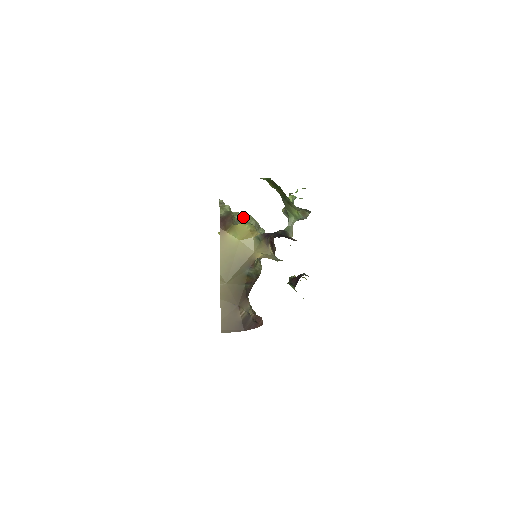
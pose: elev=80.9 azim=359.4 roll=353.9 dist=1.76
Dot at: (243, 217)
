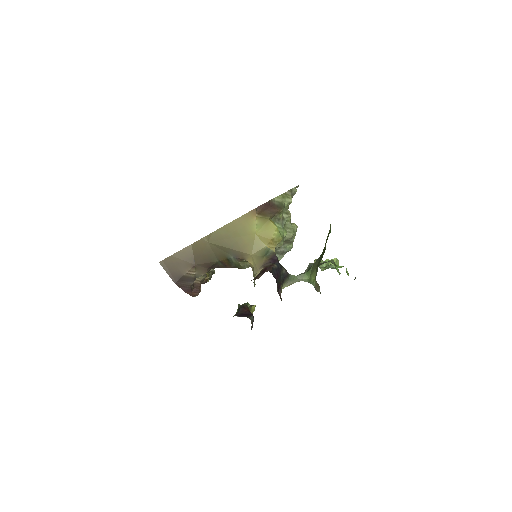
Dot at: (290, 222)
